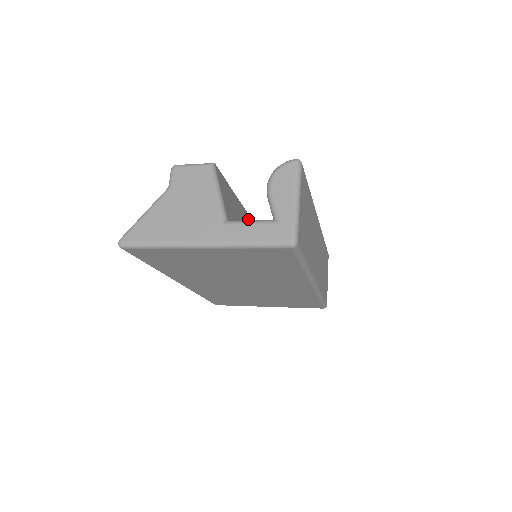
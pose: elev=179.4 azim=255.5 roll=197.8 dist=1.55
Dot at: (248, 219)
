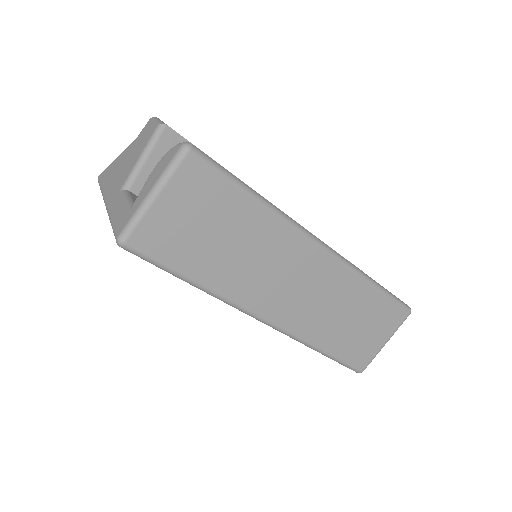
Dot at: occluded
